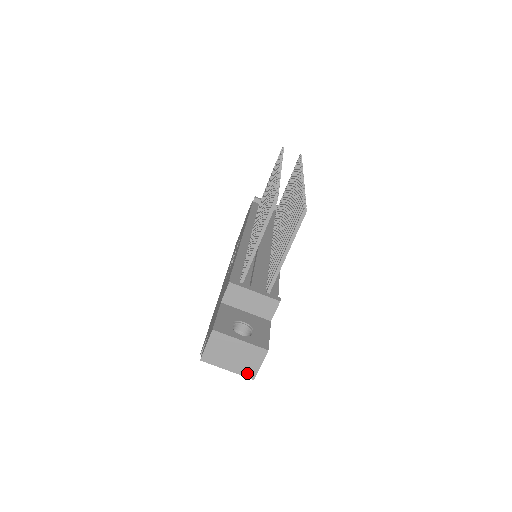
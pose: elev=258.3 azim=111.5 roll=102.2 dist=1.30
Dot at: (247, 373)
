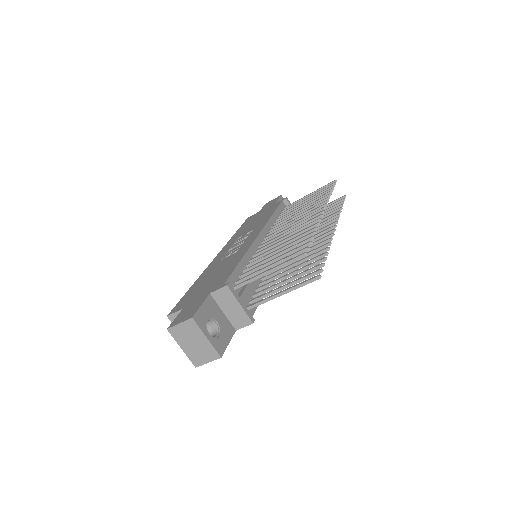
Dot at: (194, 360)
